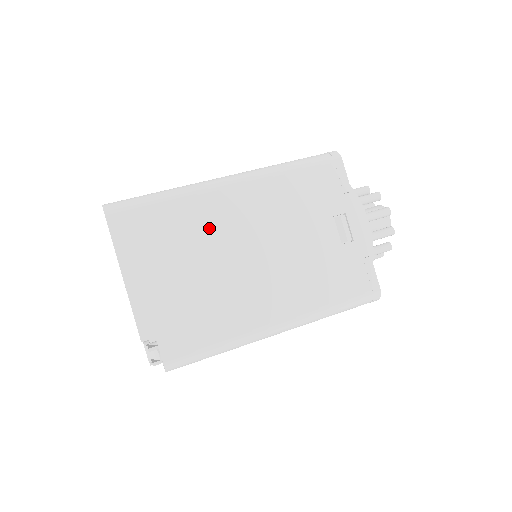
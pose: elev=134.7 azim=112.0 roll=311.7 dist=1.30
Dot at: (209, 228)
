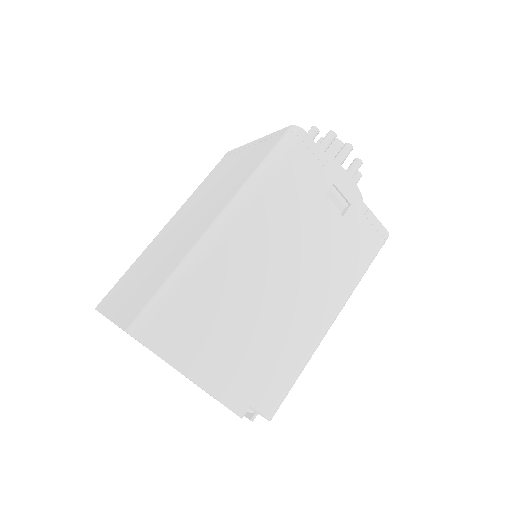
Dot at: (236, 283)
